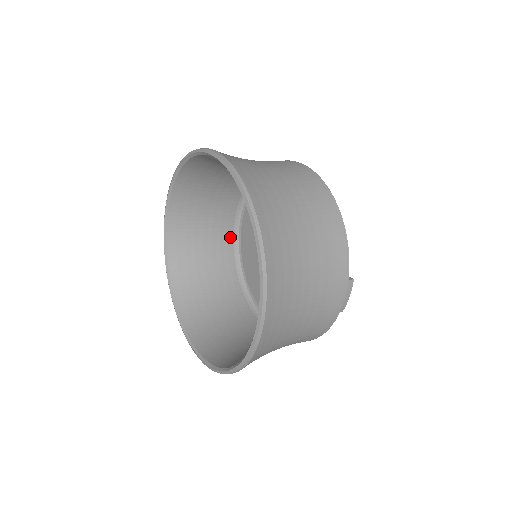
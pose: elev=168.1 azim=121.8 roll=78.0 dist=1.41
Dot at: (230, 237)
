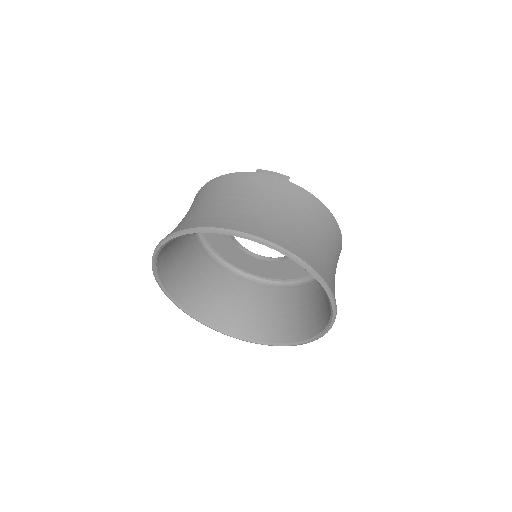
Dot at: occluded
